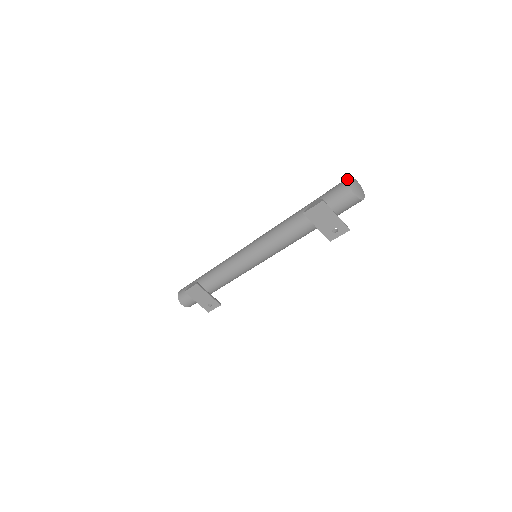
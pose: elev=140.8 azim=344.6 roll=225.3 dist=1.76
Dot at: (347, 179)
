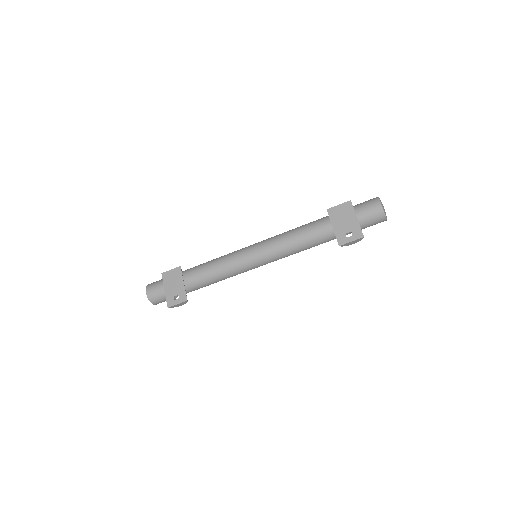
Dot at: occluded
